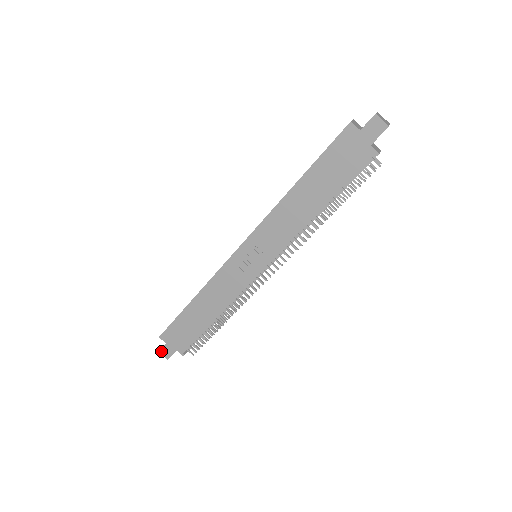
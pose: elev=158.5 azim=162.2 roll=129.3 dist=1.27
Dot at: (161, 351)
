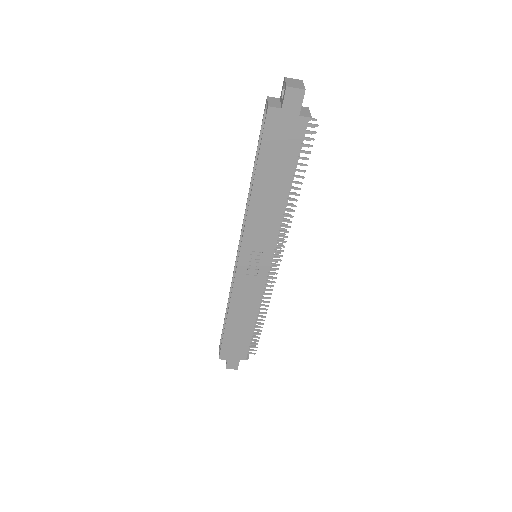
Dot at: (227, 367)
